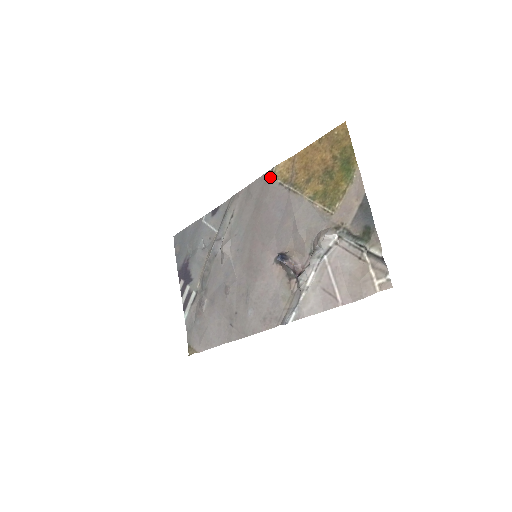
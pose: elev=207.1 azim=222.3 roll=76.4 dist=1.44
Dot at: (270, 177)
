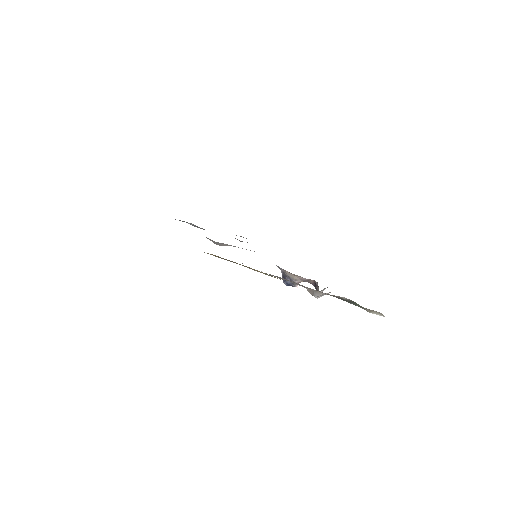
Dot at: occluded
